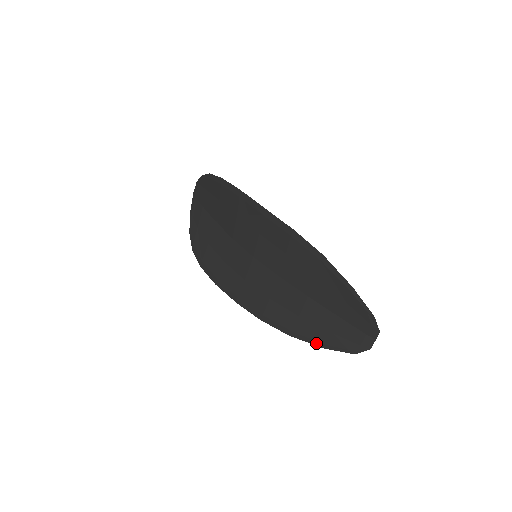
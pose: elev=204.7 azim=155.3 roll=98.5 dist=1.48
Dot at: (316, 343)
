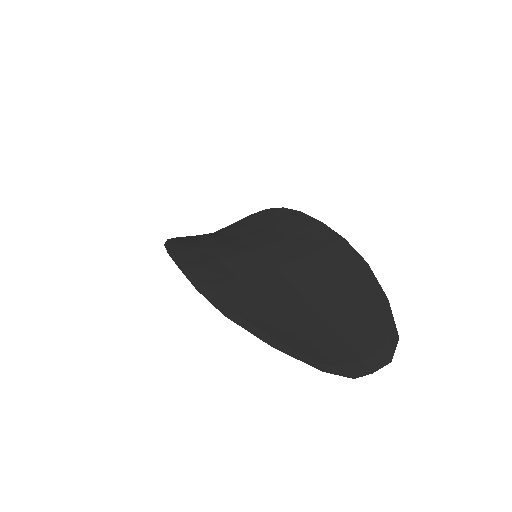
Dot at: (263, 335)
